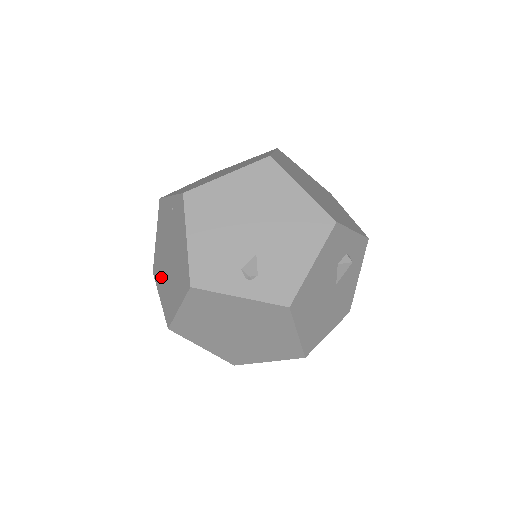
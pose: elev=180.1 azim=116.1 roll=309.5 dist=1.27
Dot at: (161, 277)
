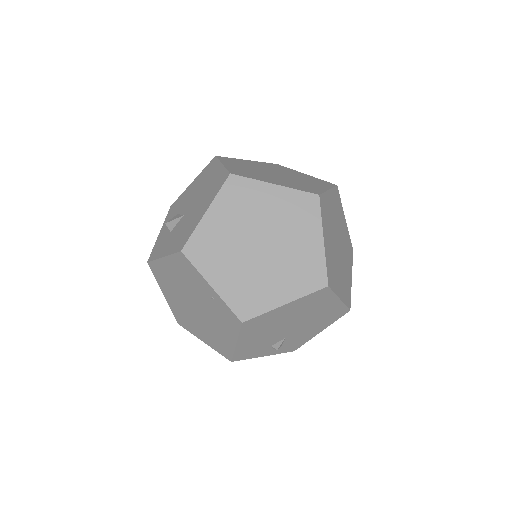
Dot at: (170, 291)
